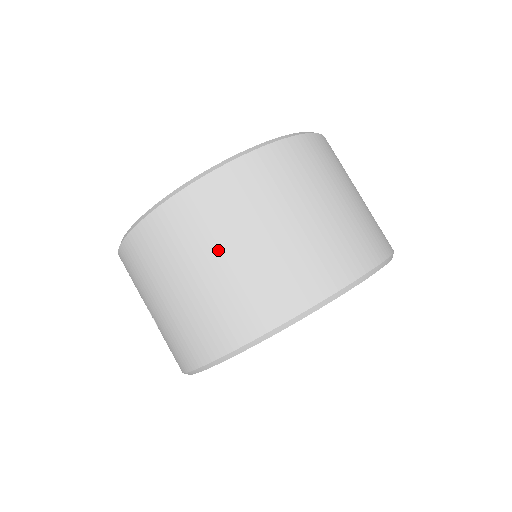
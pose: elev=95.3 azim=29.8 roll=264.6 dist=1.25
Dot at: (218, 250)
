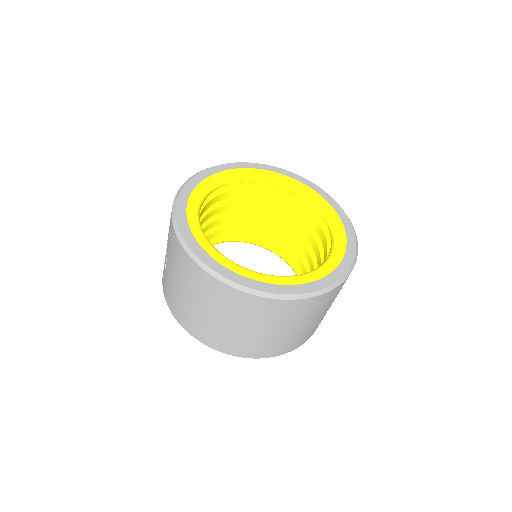
Dot at: (228, 319)
